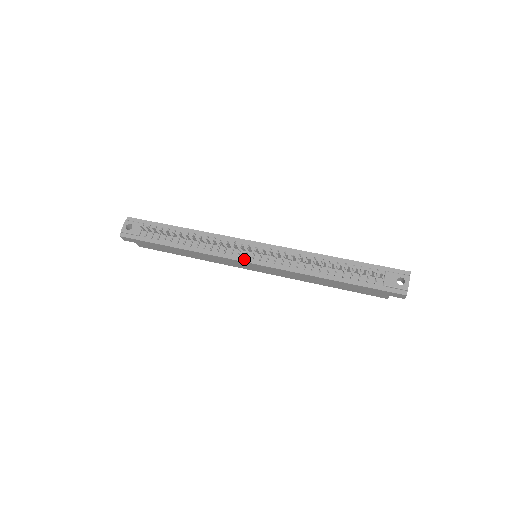
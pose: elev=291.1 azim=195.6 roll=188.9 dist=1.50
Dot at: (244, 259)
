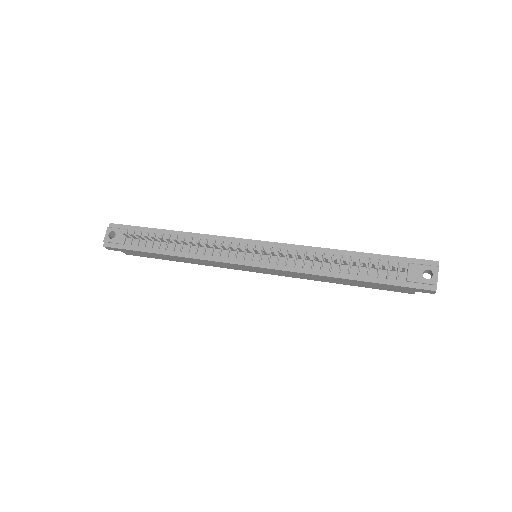
Dot at: (242, 262)
